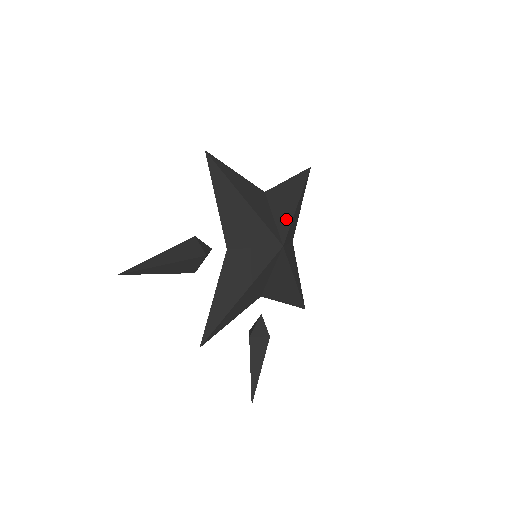
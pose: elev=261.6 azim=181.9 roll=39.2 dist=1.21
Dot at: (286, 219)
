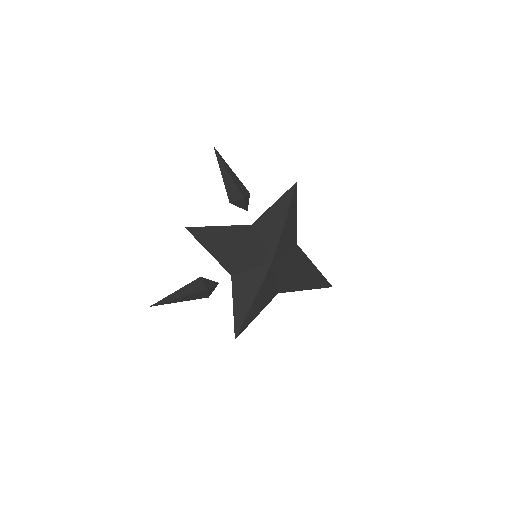
Dot at: (290, 264)
